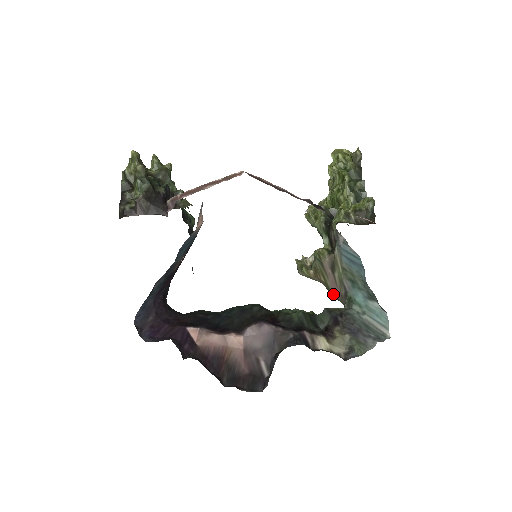
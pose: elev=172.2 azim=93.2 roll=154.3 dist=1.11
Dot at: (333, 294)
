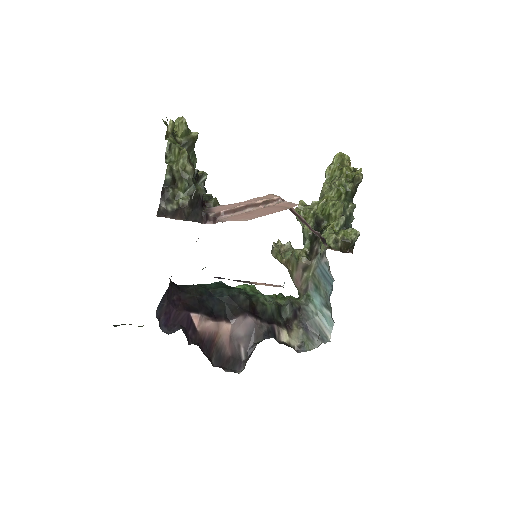
Dot at: (293, 281)
